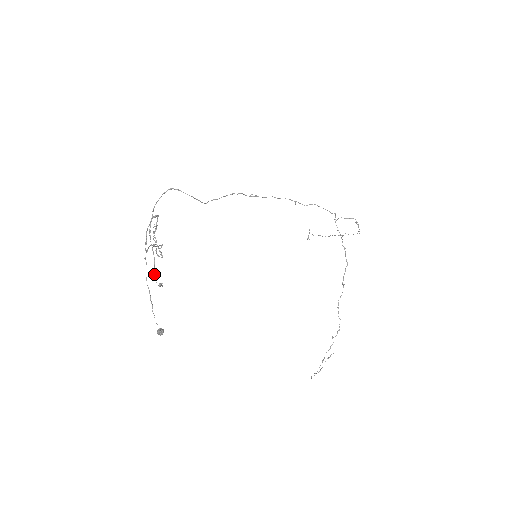
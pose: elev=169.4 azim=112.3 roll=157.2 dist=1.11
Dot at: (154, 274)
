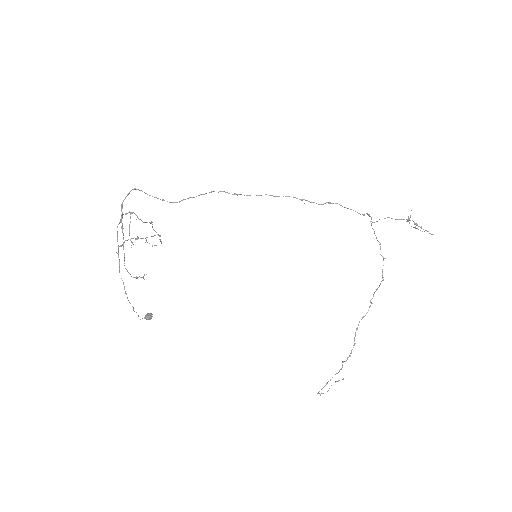
Dot at: (125, 268)
